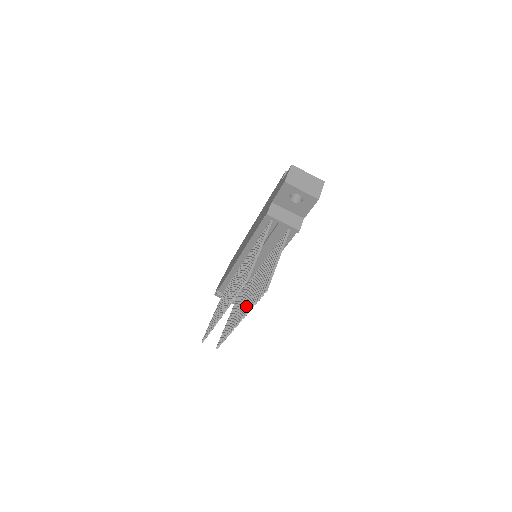
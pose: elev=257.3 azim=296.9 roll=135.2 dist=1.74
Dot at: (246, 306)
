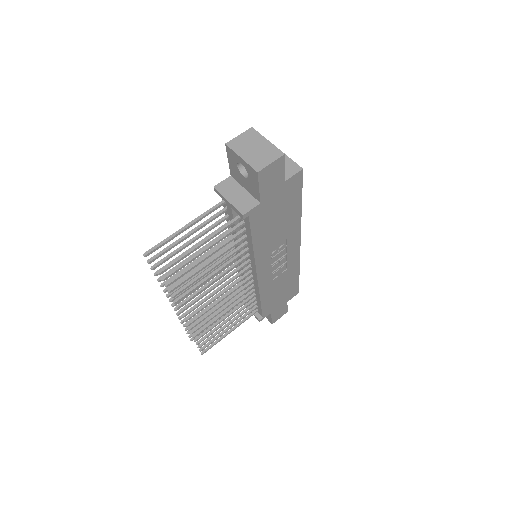
Dot at: occluded
